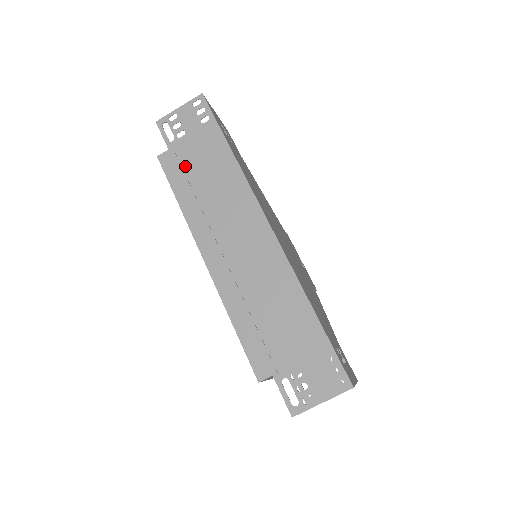
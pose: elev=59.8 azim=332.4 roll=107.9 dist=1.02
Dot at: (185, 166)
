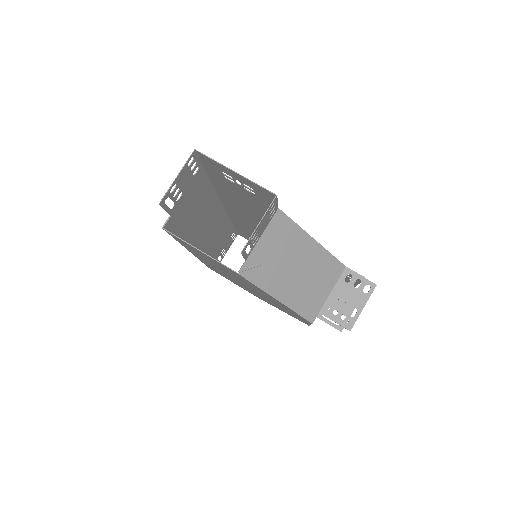
Dot at: (215, 252)
